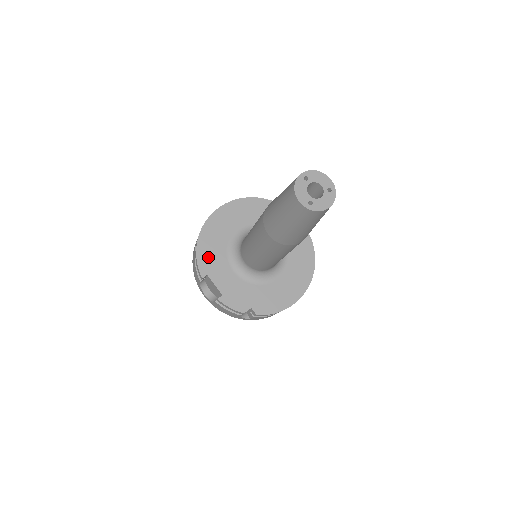
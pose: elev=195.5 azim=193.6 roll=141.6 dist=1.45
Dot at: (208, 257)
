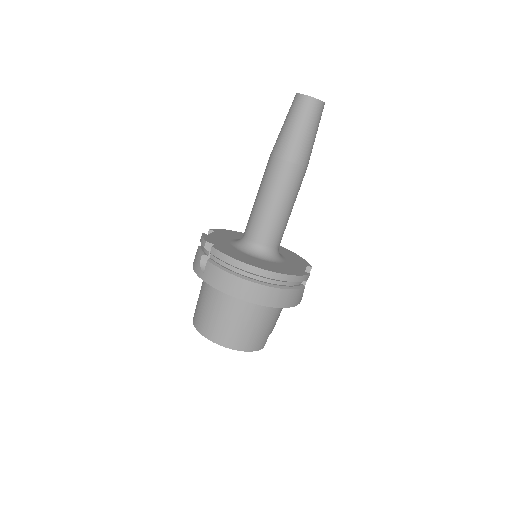
Dot at: (227, 233)
